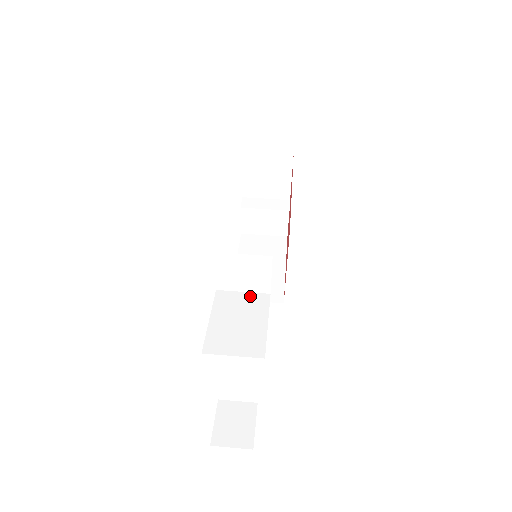
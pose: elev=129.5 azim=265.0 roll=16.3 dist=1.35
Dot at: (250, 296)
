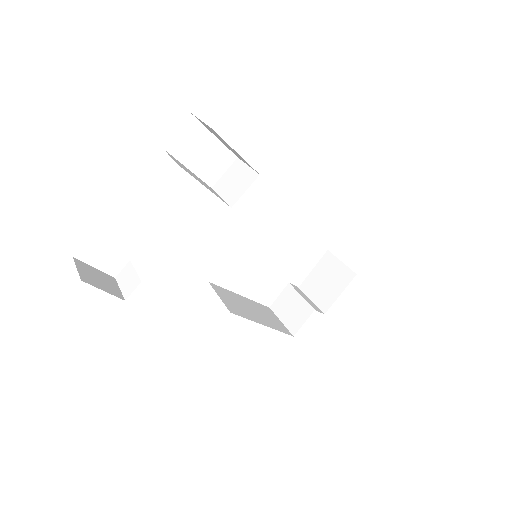
Dot at: occluded
